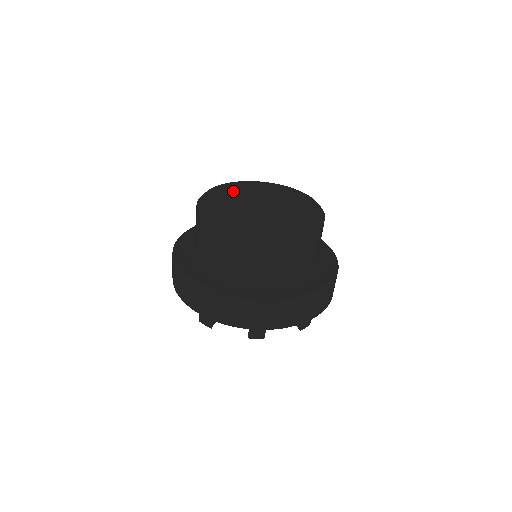
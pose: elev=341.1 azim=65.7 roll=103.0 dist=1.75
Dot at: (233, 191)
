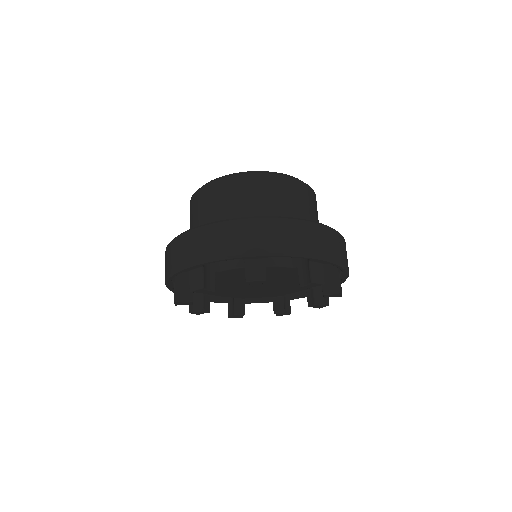
Dot at: occluded
